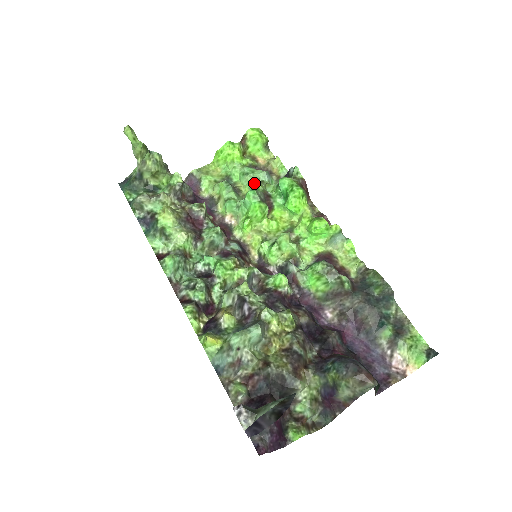
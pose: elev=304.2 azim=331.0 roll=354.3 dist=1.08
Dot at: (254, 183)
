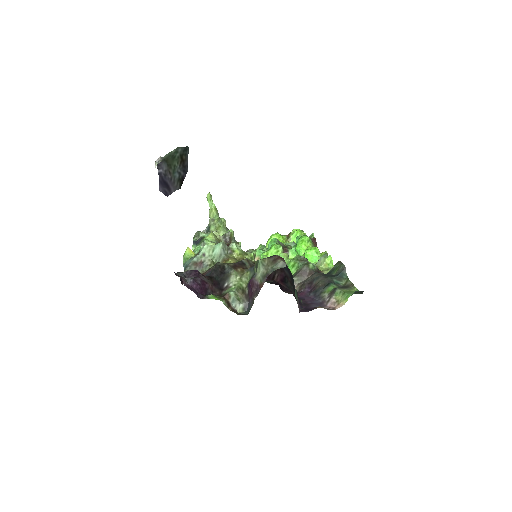
Dot at: occluded
